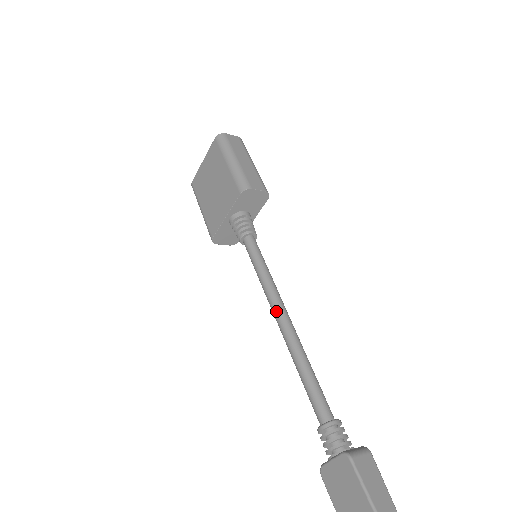
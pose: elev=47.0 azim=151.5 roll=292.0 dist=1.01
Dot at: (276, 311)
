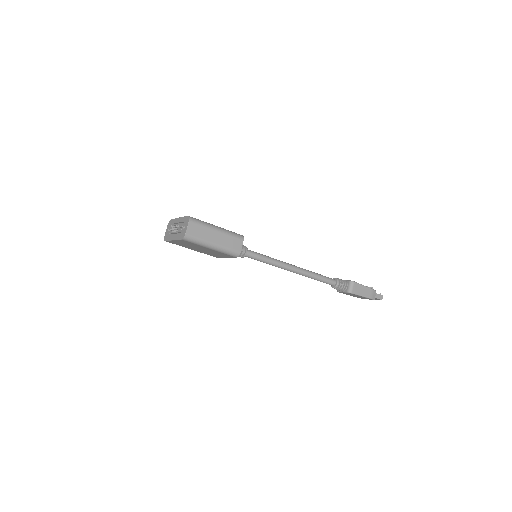
Dot at: occluded
